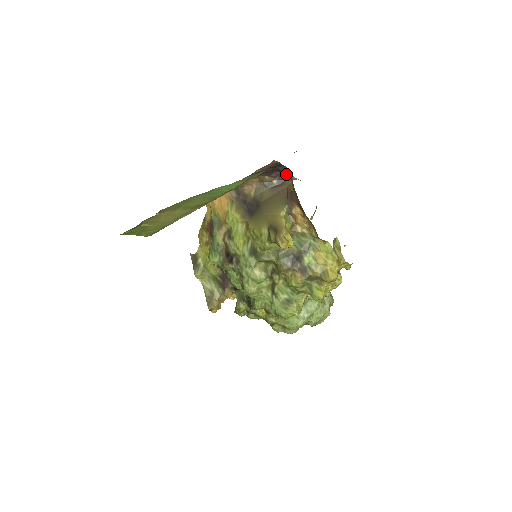
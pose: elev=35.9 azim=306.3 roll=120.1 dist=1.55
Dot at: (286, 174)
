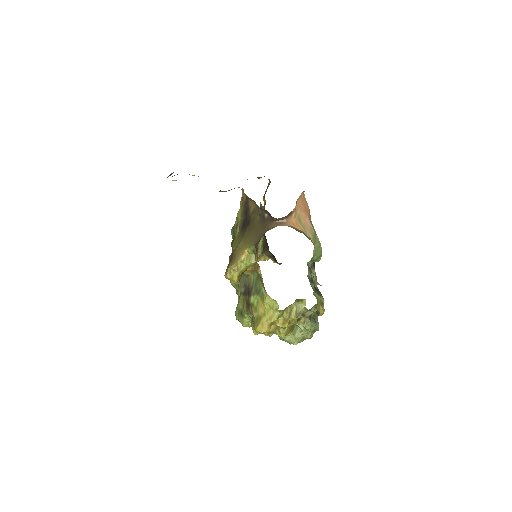
Dot at: occluded
